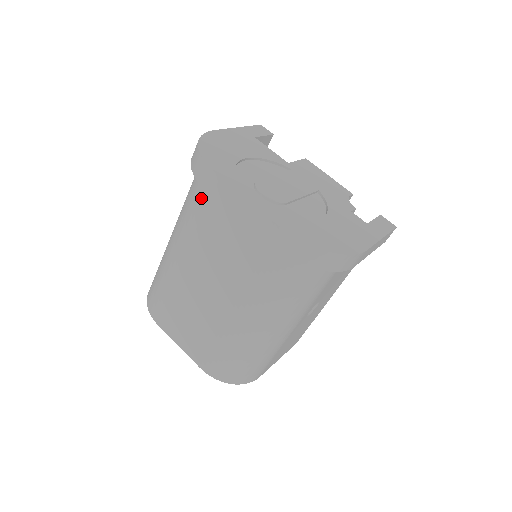
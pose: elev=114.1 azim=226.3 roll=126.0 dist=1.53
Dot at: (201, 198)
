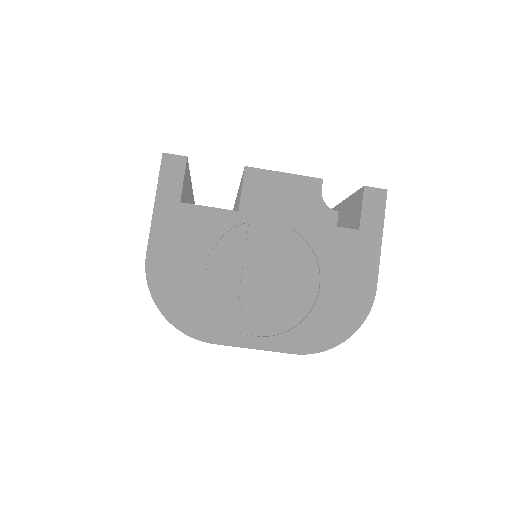
Dot at: occluded
